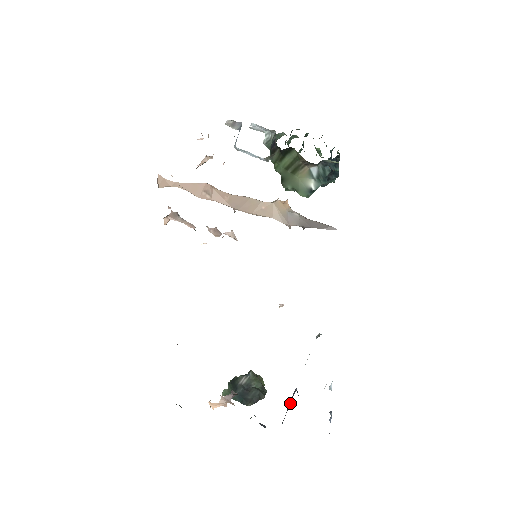
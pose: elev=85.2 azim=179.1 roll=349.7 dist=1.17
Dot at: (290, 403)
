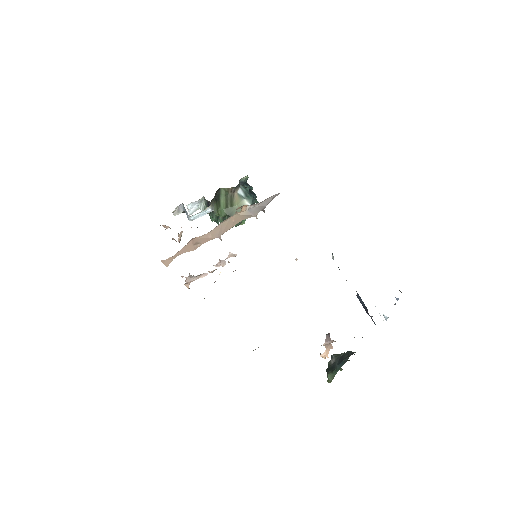
Dot at: (362, 301)
